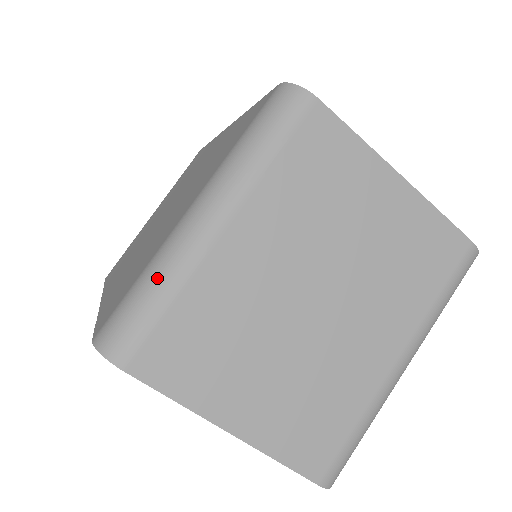
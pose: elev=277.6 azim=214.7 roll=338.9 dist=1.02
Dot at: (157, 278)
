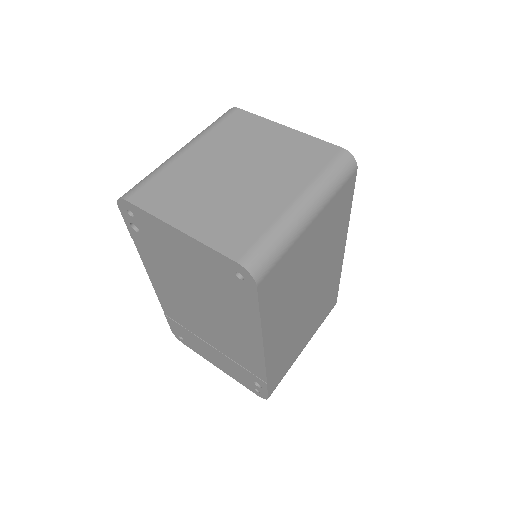
Dot at: (152, 172)
